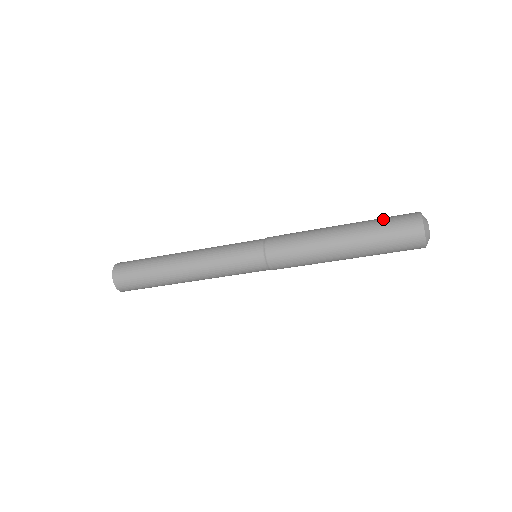
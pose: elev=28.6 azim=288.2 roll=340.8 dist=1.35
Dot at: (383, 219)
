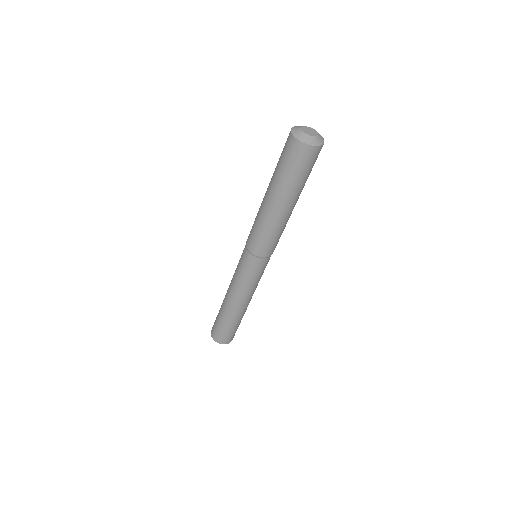
Dot at: (278, 161)
